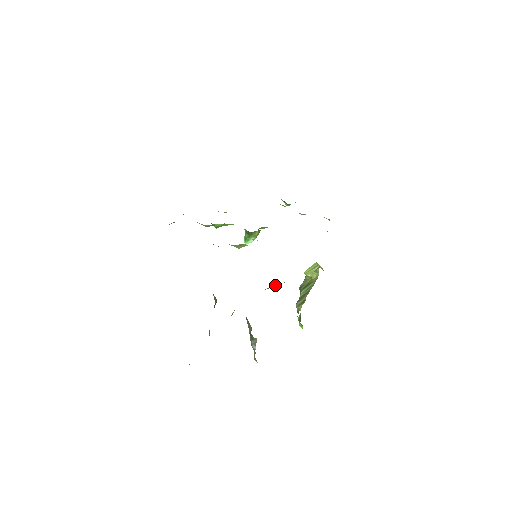
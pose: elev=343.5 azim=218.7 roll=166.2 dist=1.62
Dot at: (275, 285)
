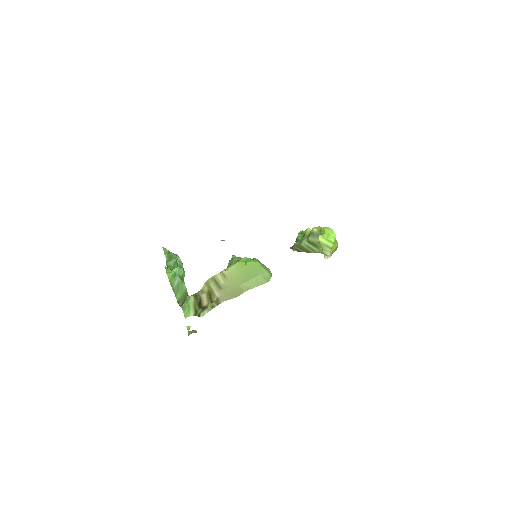
Dot at: (256, 281)
